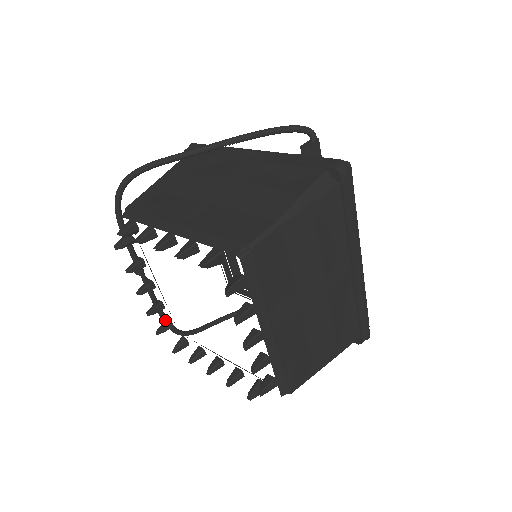
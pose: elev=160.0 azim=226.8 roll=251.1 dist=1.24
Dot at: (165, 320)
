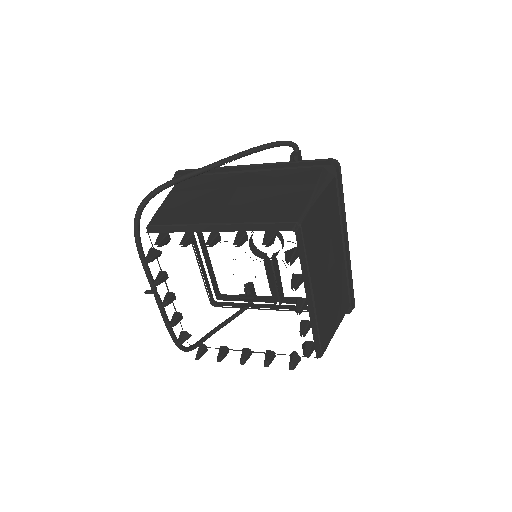
Dot at: (181, 332)
